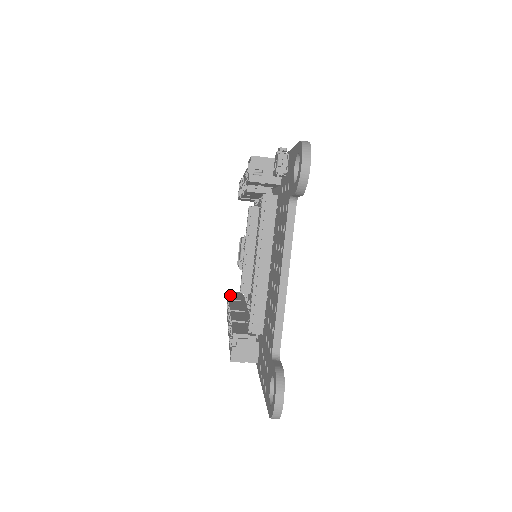
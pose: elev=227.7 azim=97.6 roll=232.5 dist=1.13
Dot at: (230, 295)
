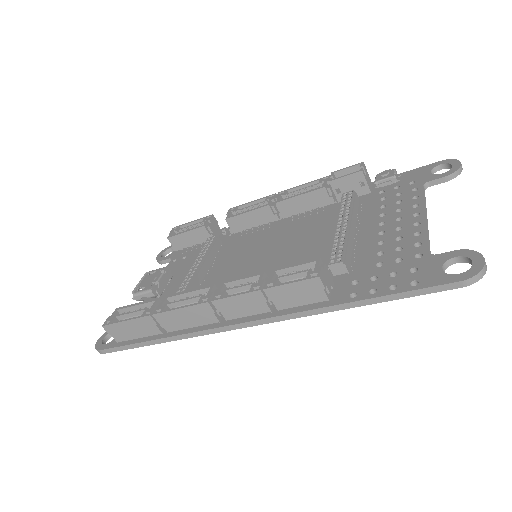
Dot at: (140, 303)
